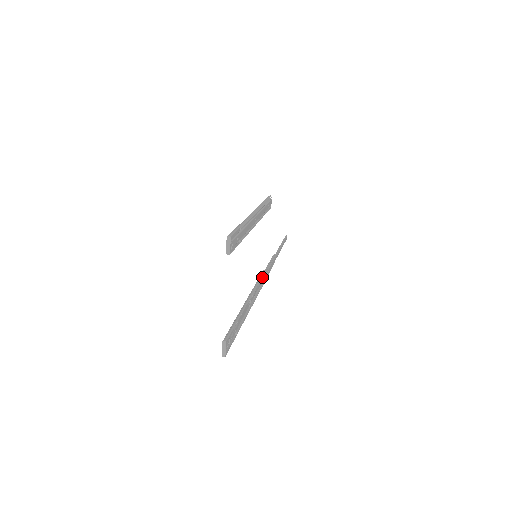
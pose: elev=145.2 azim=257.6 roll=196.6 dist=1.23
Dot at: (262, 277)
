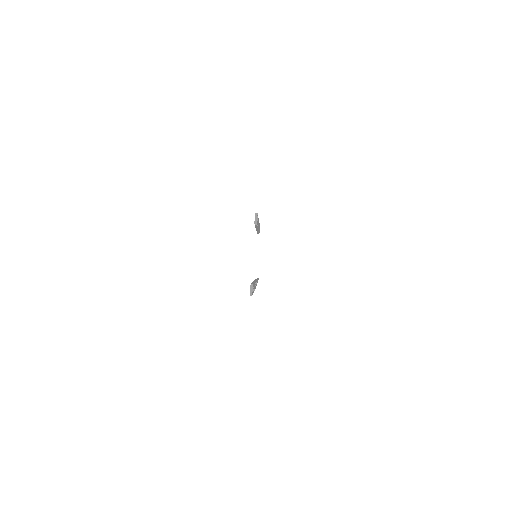
Dot at: occluded
